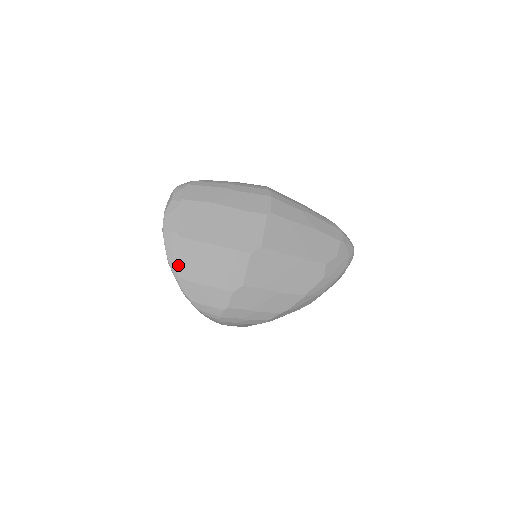
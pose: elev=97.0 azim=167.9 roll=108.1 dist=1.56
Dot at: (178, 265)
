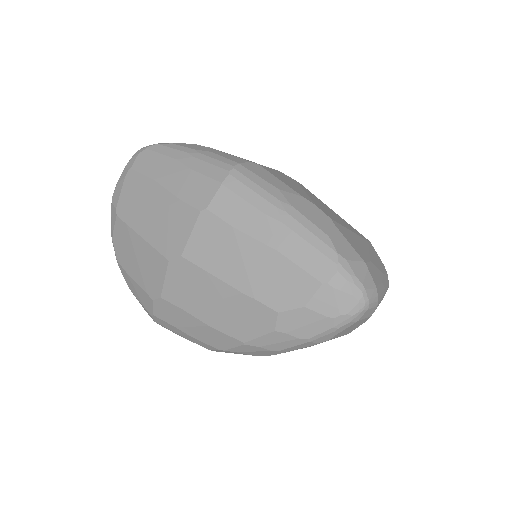
Dot at: (116, 247)
